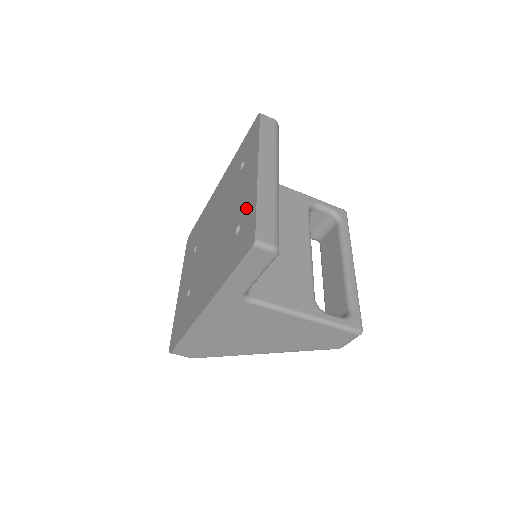
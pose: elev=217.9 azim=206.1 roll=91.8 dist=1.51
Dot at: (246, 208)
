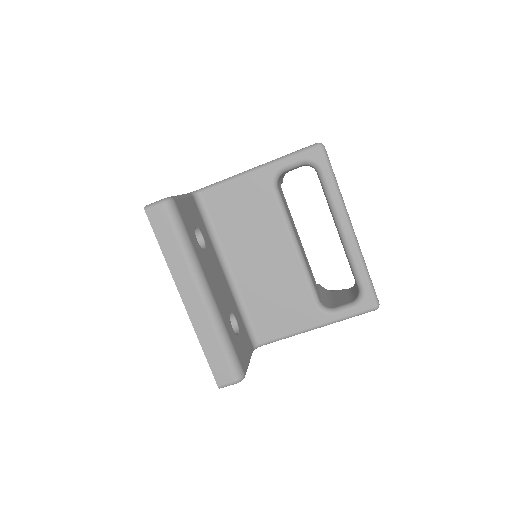
Dot at: occluded
